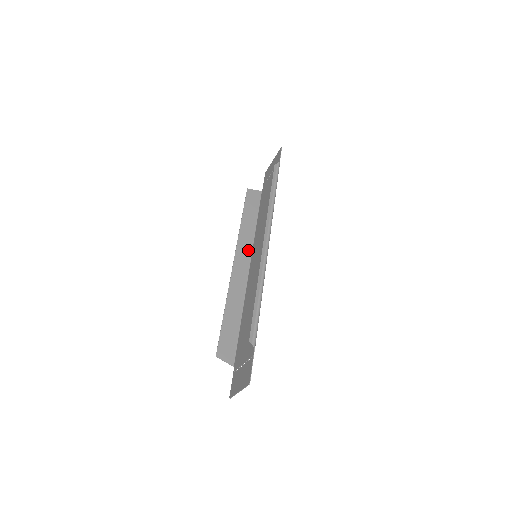
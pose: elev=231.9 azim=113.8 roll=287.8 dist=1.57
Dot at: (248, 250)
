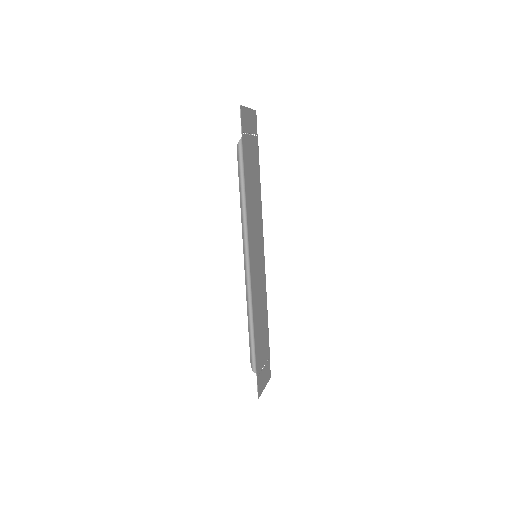
Dot at: occluded
